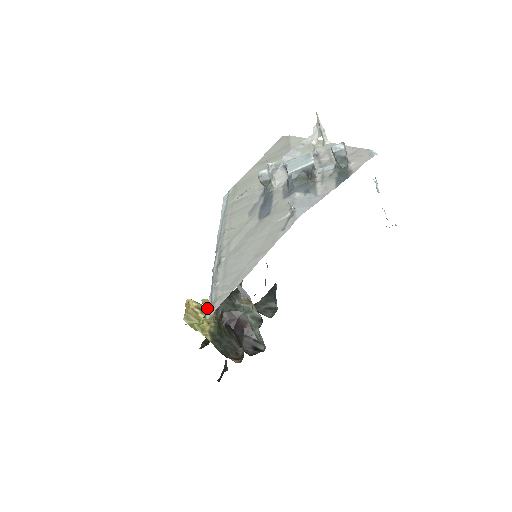
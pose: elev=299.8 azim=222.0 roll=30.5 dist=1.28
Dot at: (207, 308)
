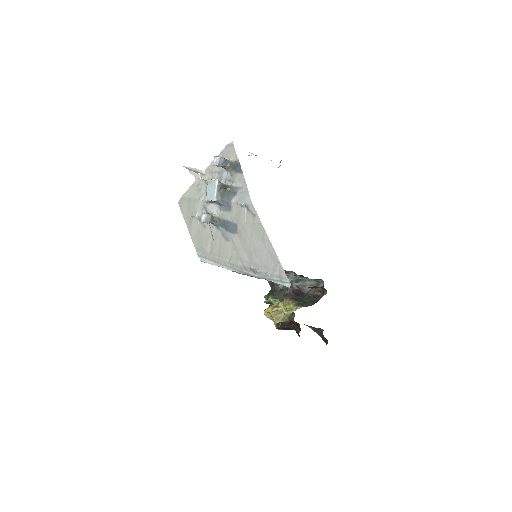
Dot at: occluded
